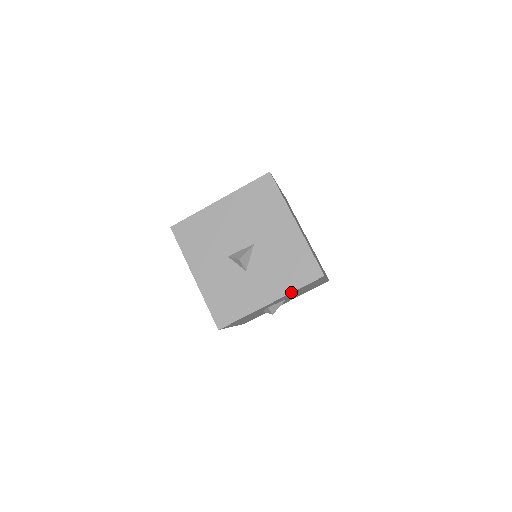
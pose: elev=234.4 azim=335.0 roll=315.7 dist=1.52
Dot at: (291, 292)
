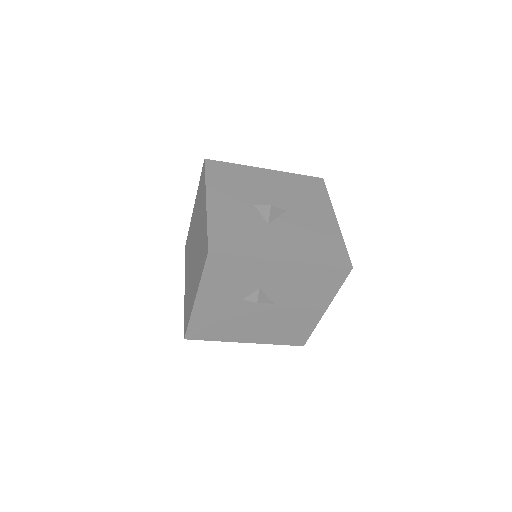
Dot at: (311, 262)
